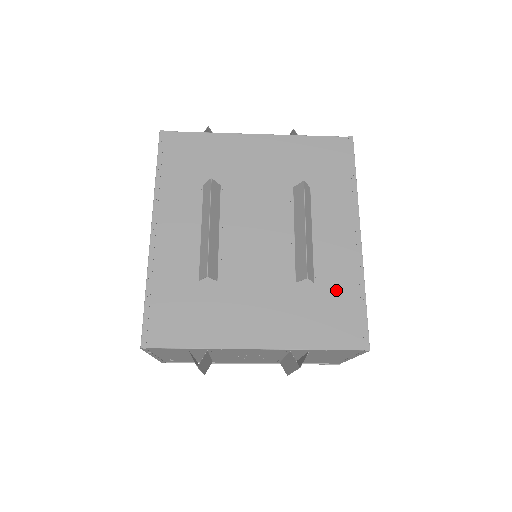
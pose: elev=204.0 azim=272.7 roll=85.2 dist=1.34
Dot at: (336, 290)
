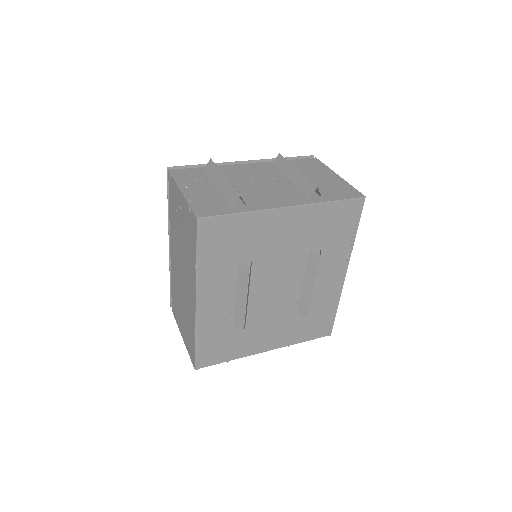
Dot at: (321, 310)
